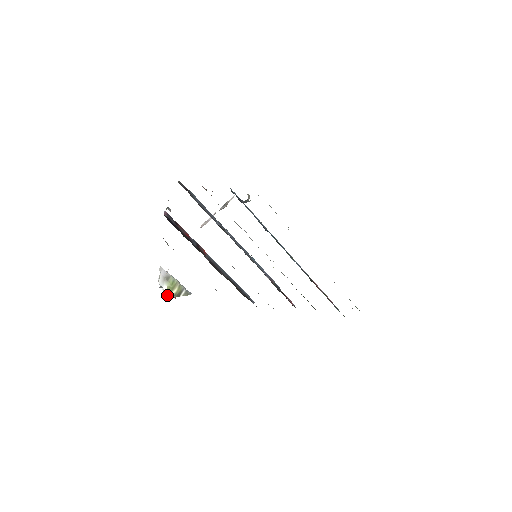
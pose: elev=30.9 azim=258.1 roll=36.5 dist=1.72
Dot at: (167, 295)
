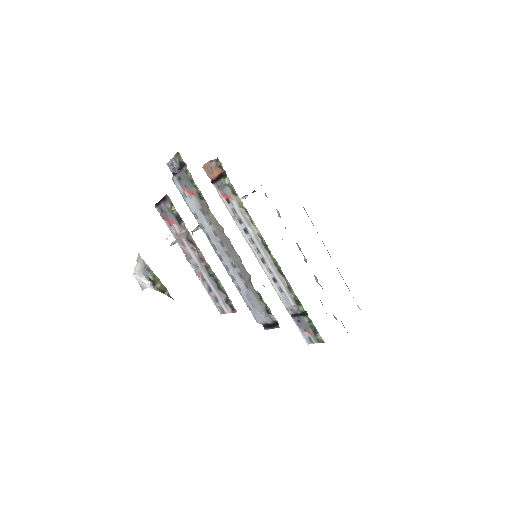
Dot at: occluded
